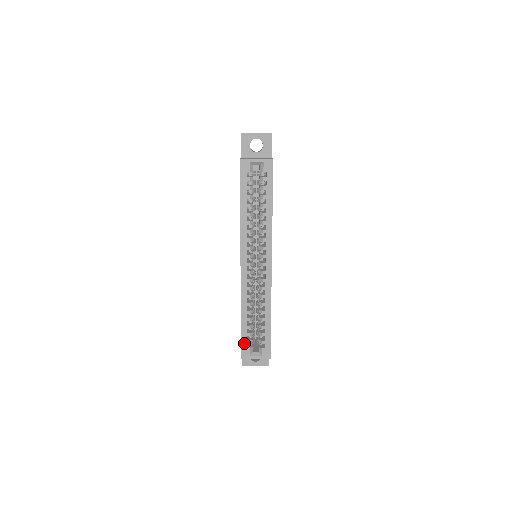
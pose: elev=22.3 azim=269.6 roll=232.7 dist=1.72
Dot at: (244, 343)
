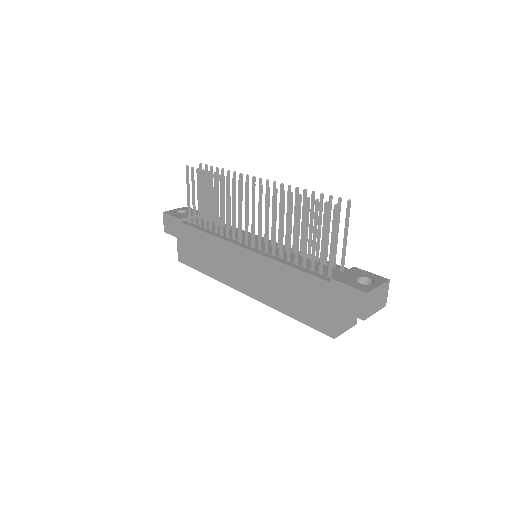
Dot at: occluded
